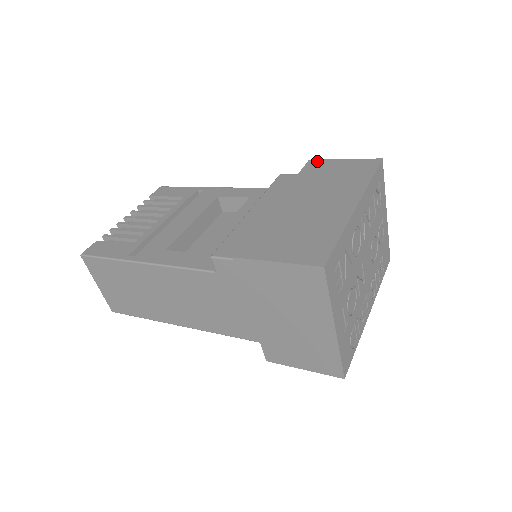
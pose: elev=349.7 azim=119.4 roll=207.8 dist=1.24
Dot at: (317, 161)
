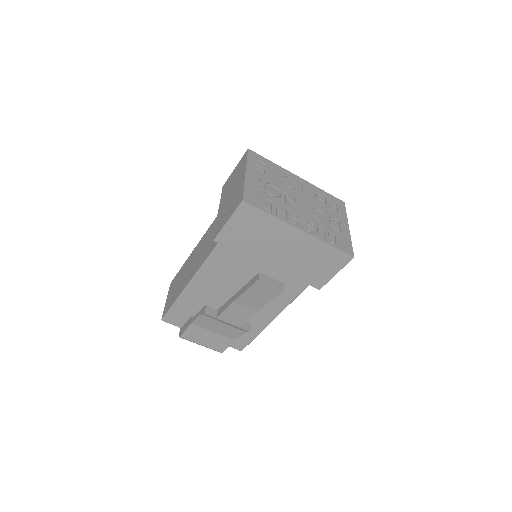
Dot at: occluded
